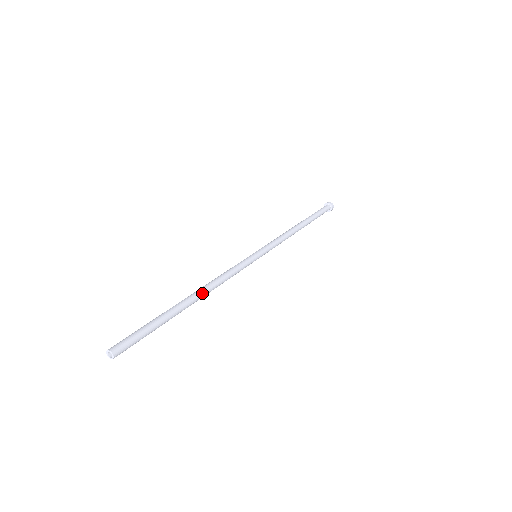
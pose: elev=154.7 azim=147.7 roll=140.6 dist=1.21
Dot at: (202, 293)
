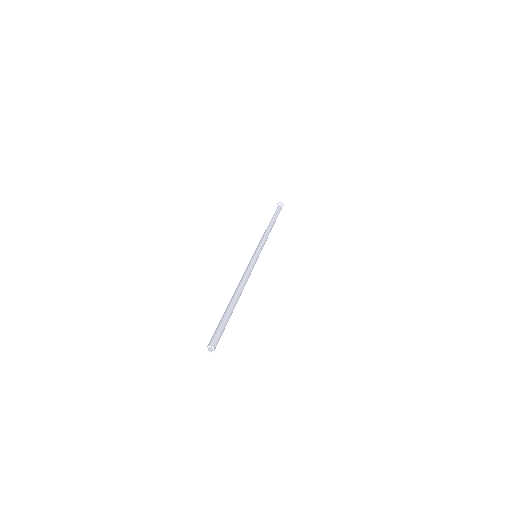
Dot at: (239, 290)
